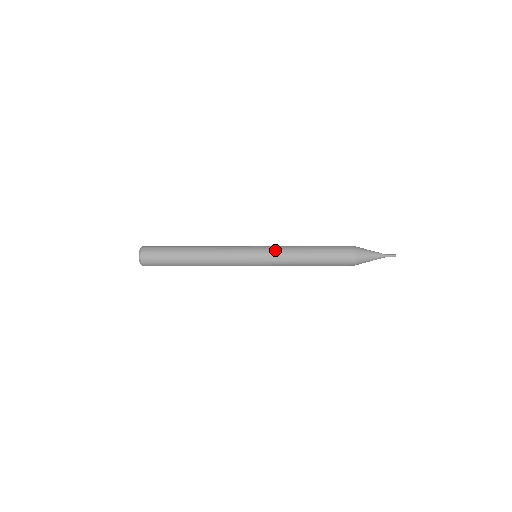
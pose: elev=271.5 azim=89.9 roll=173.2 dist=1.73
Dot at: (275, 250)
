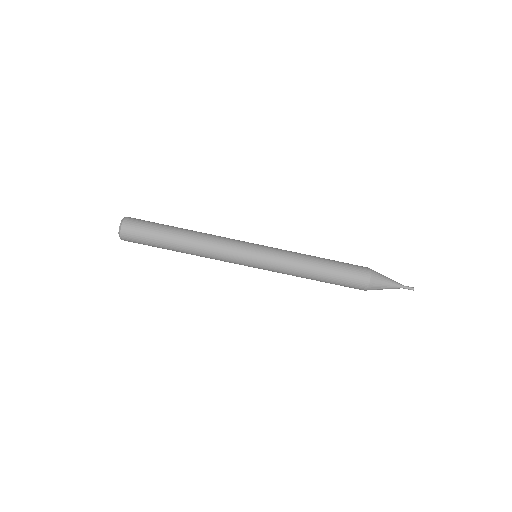
Dot at: (279, 261)
